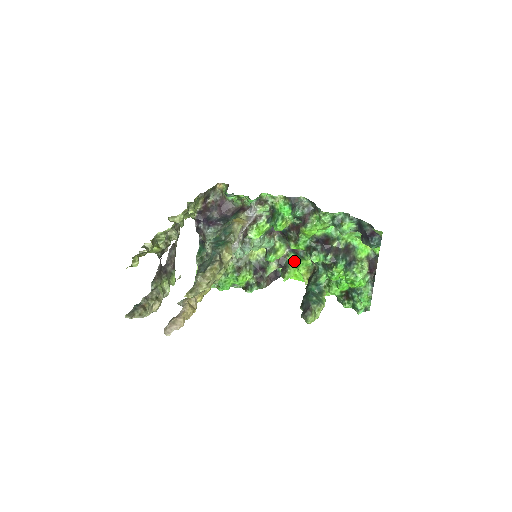
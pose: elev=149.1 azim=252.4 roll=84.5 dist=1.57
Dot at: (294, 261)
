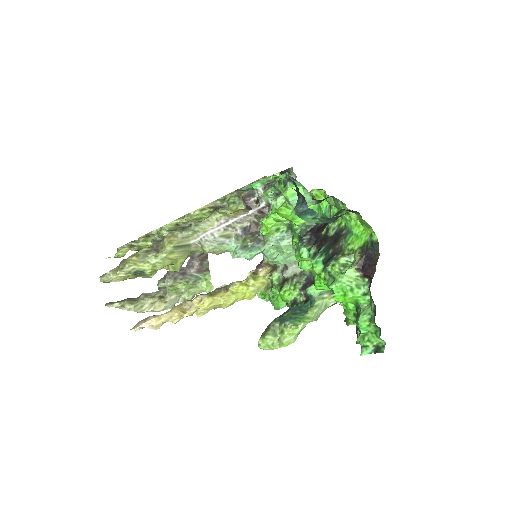
Dot at: occluded
